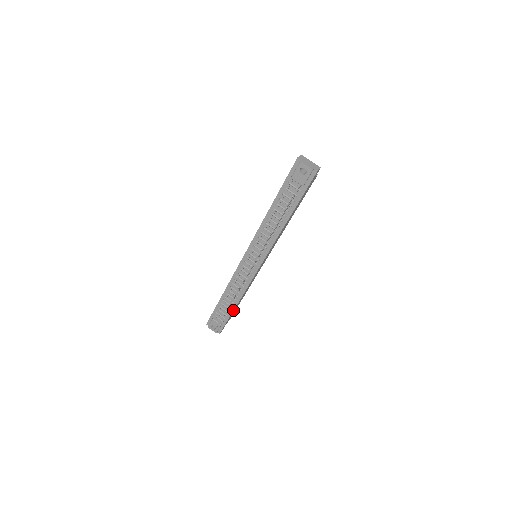
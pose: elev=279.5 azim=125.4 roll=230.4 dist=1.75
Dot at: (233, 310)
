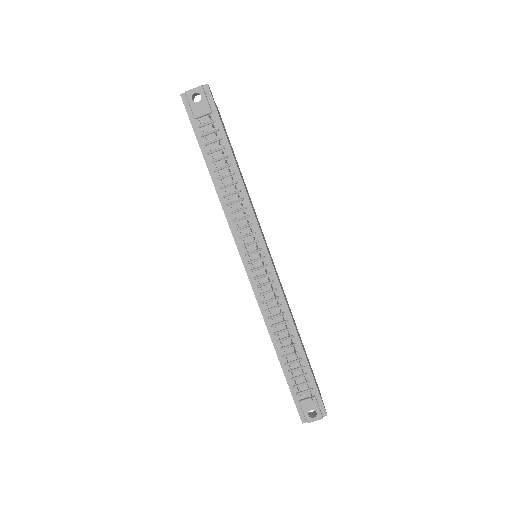
Dot at: (304, 356)
